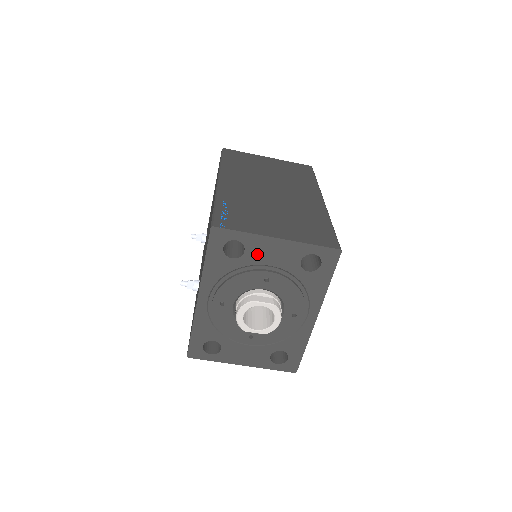
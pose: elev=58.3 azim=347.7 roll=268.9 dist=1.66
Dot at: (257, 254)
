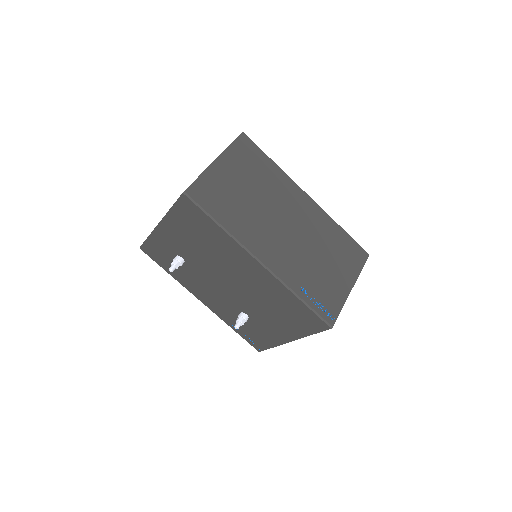
Dot at: occluded
